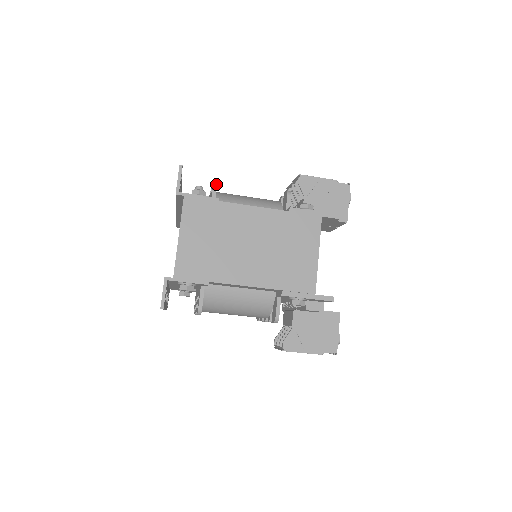
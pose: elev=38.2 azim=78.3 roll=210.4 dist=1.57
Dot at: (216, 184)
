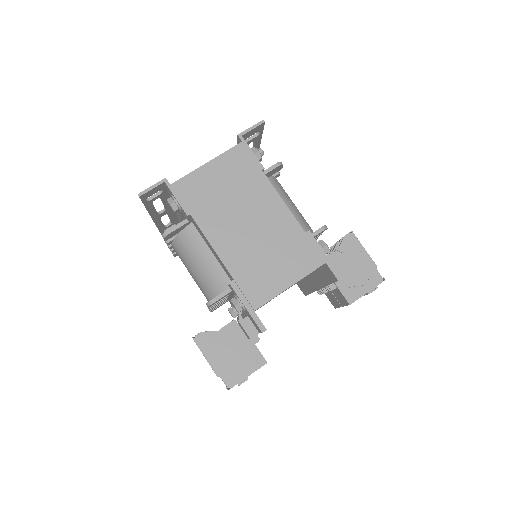
Dot at: (278, 165)
